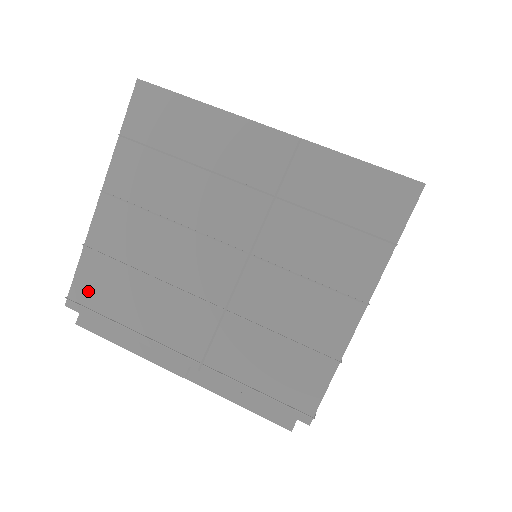
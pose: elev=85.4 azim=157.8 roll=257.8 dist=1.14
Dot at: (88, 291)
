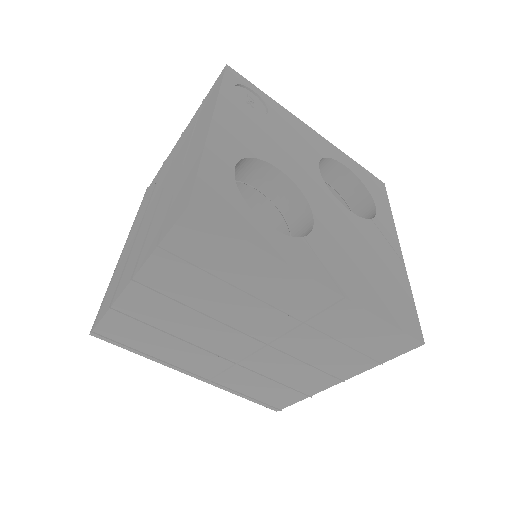
Dot at: (114, 332)
